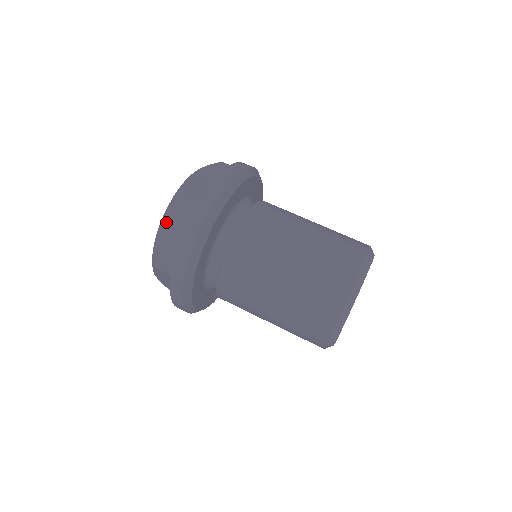
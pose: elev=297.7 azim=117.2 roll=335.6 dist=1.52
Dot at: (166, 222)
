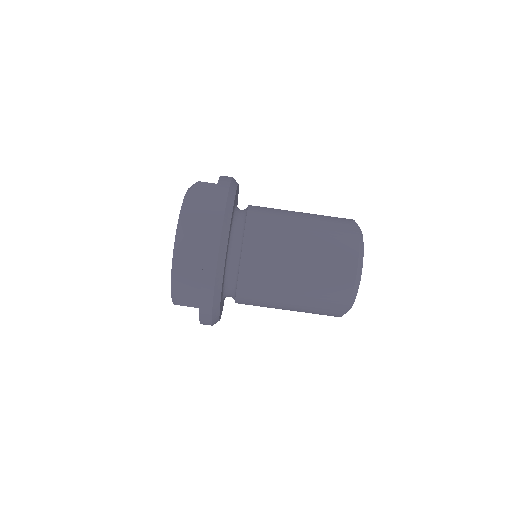
Dot at: (177, 265)
